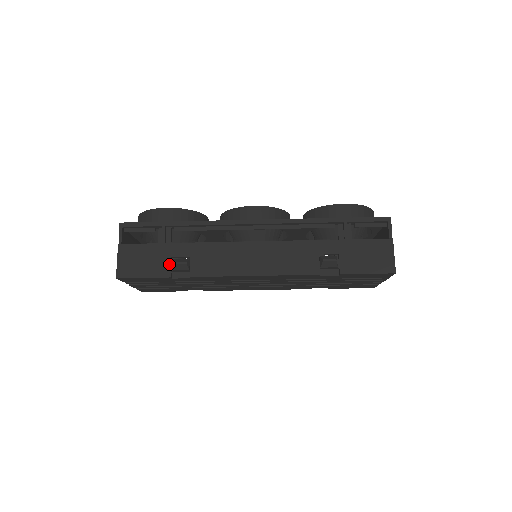
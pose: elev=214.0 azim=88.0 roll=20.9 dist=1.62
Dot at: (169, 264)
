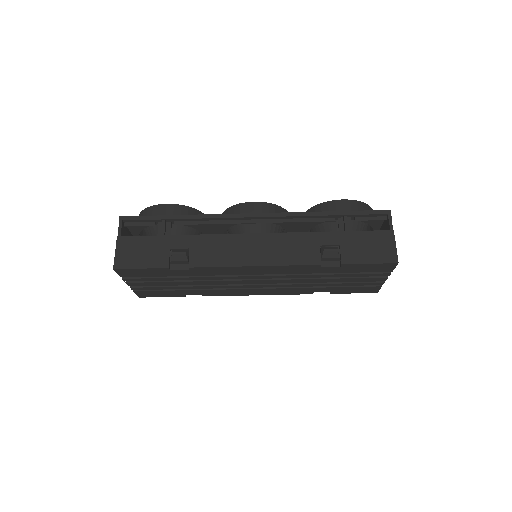
Dot at: (168, 255)
